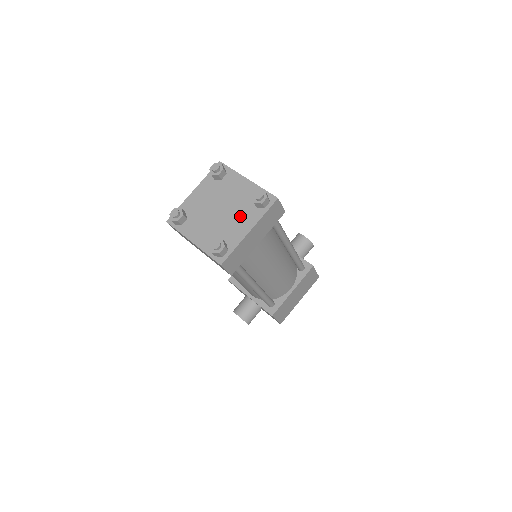
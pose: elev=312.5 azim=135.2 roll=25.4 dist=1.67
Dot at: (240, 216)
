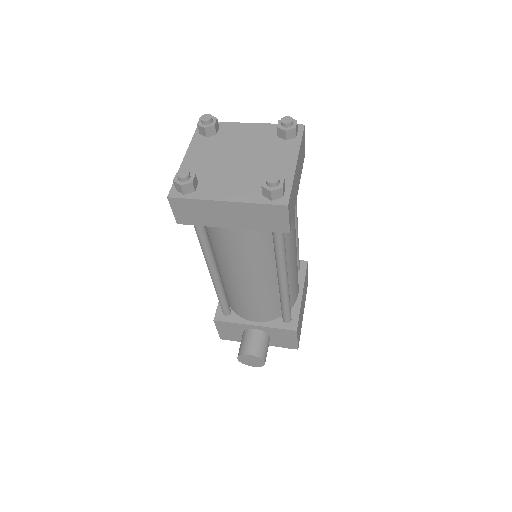
Dot at: (271, 154)
